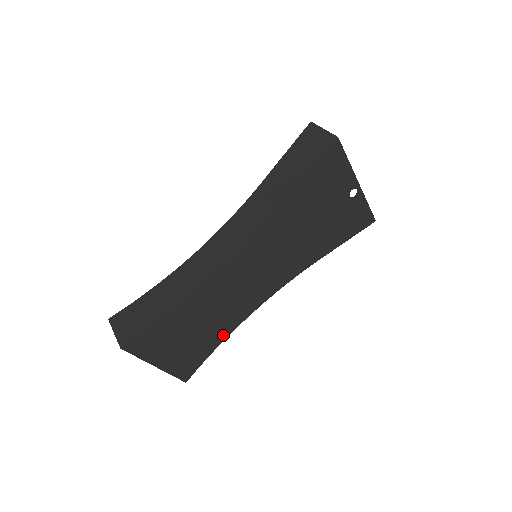
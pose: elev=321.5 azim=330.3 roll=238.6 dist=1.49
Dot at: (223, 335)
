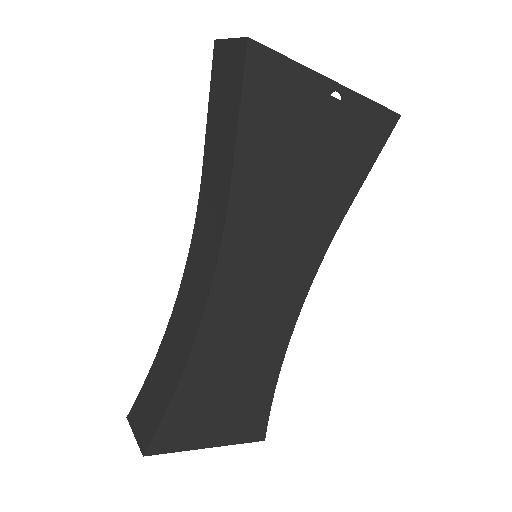
Dot at: (273, 370)
